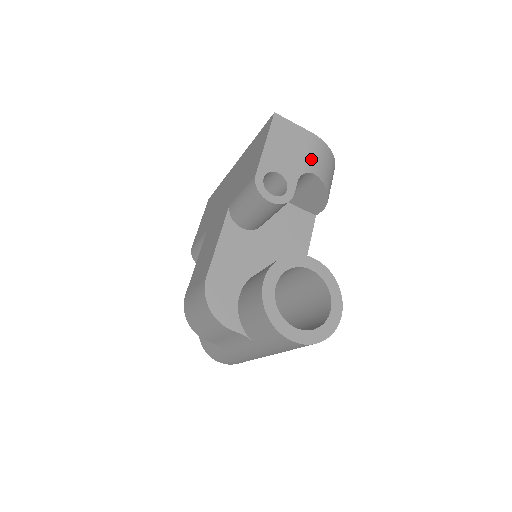
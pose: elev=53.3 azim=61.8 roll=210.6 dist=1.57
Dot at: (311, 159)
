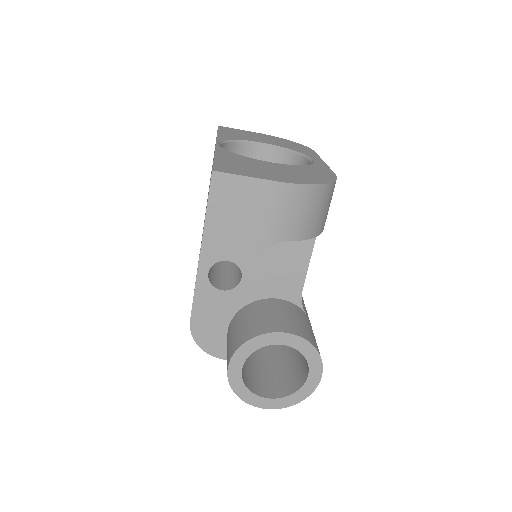
Dot at: (275, 224)
